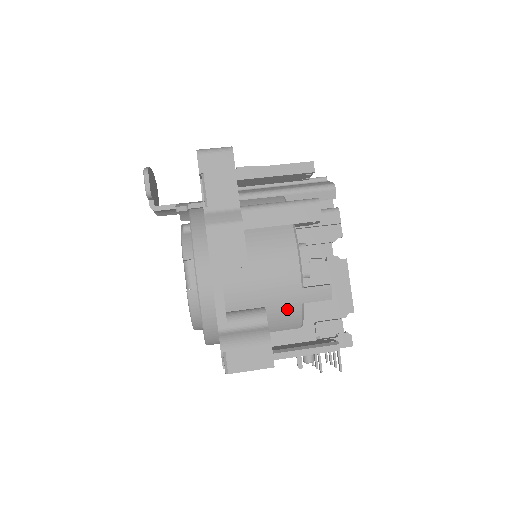
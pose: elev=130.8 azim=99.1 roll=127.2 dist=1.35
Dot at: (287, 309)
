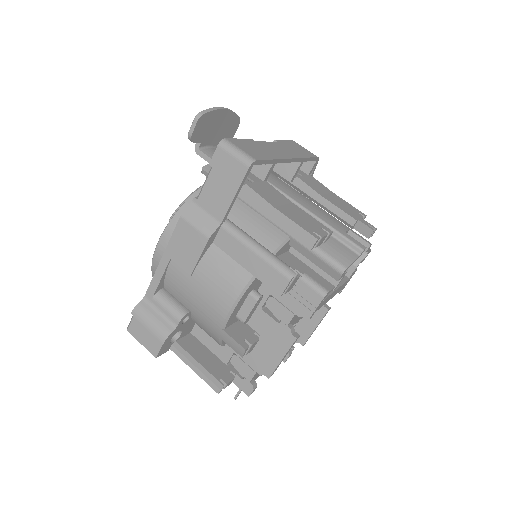
Dot at: (207, 328)
